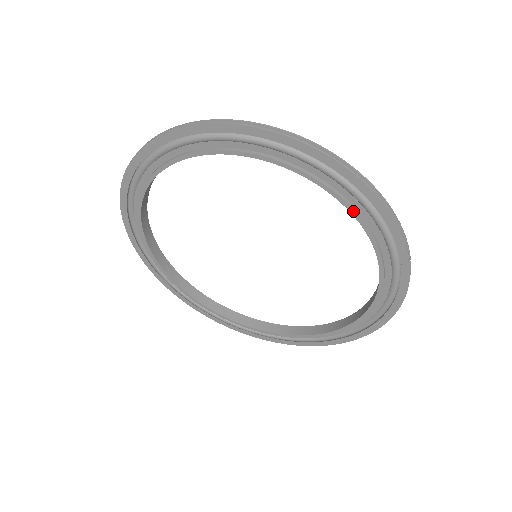
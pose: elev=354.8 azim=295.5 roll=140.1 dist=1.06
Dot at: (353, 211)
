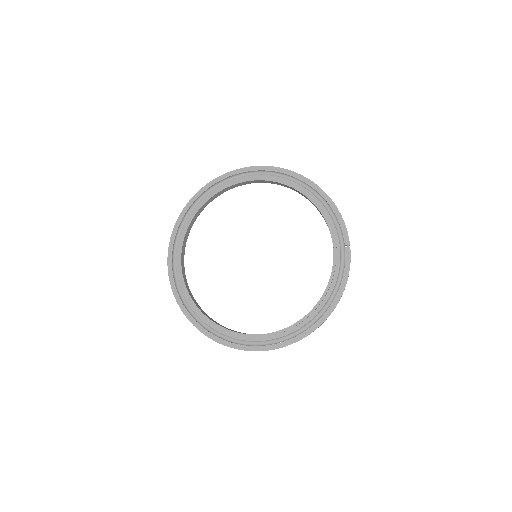
Dot at: (320, 209)
